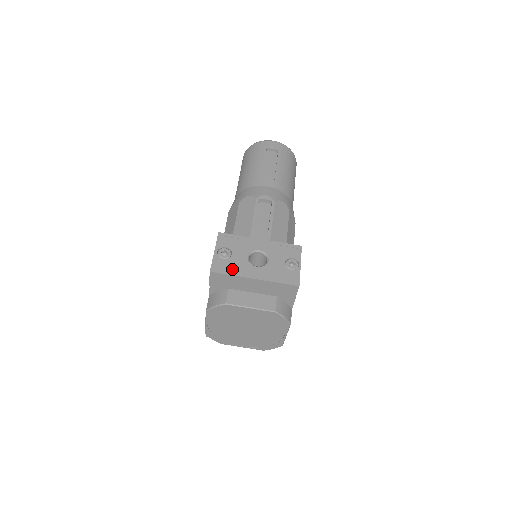
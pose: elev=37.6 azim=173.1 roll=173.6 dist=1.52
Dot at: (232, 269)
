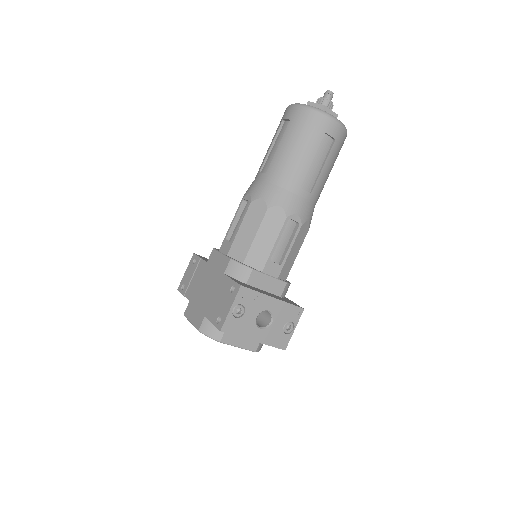
Dot at: (240, 330)
